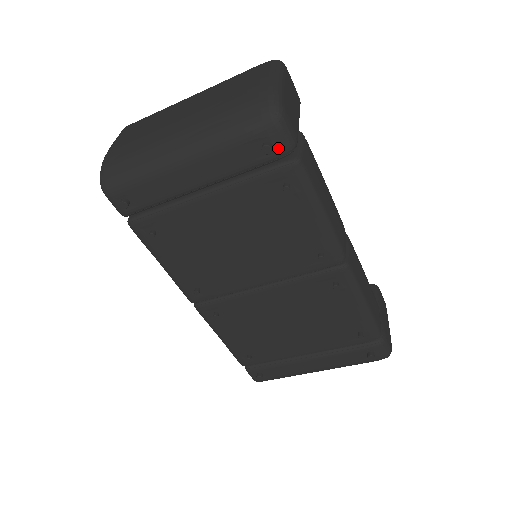
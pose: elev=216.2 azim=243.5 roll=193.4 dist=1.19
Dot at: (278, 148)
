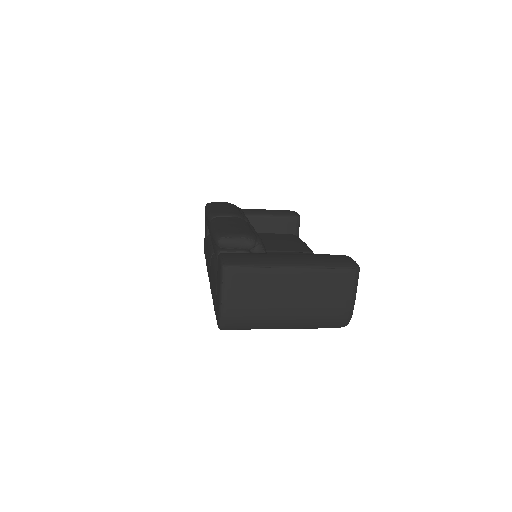
Dot at: occluded
